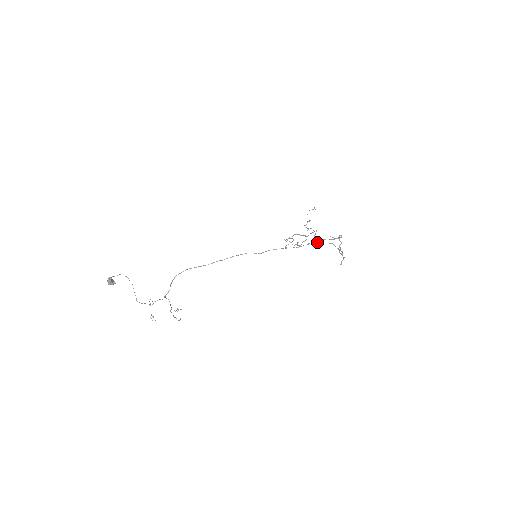
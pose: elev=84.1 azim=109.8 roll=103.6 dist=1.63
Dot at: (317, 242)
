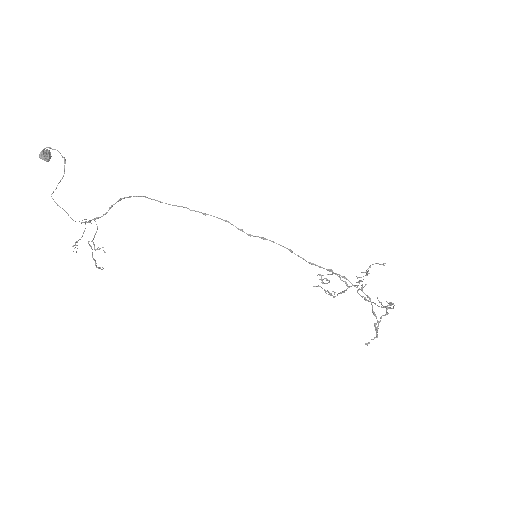
Dot at: occluded
